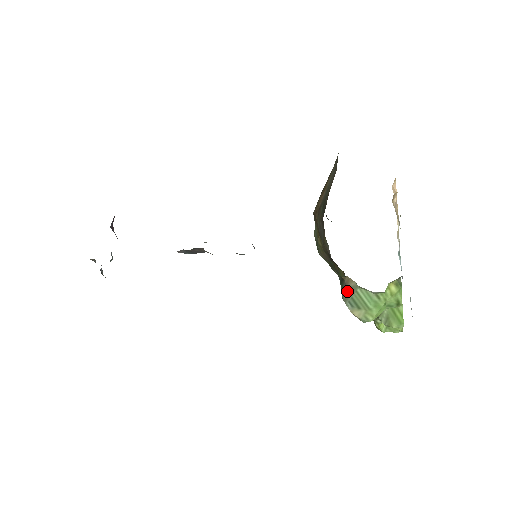
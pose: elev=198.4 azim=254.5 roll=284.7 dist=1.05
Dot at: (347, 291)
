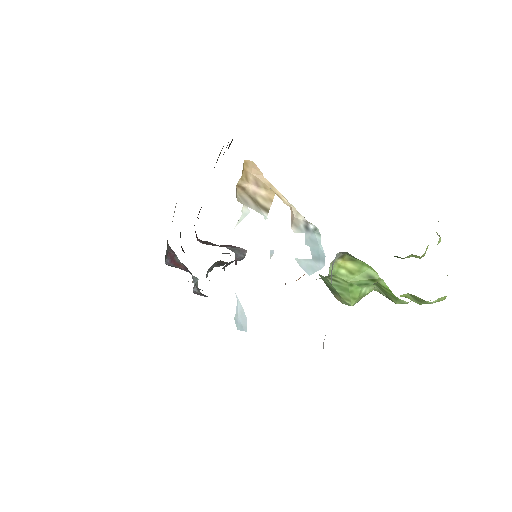
Dot at: occluded
